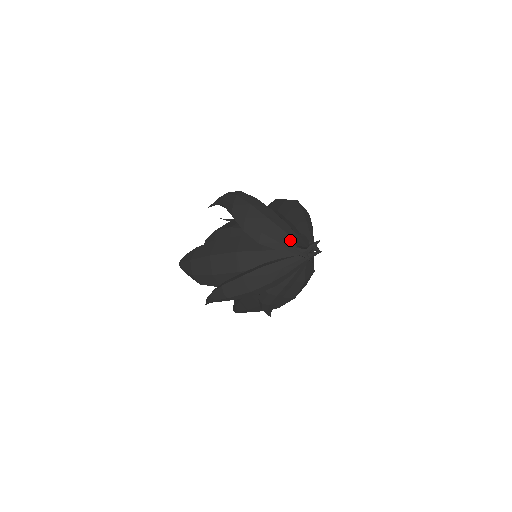
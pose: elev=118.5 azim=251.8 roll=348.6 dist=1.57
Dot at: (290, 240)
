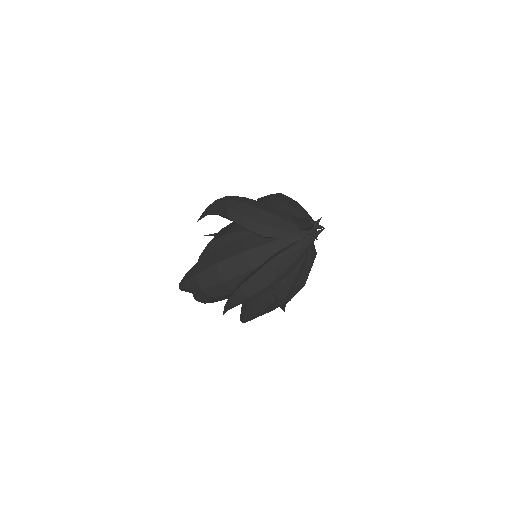
Dot at: (292, 226)
